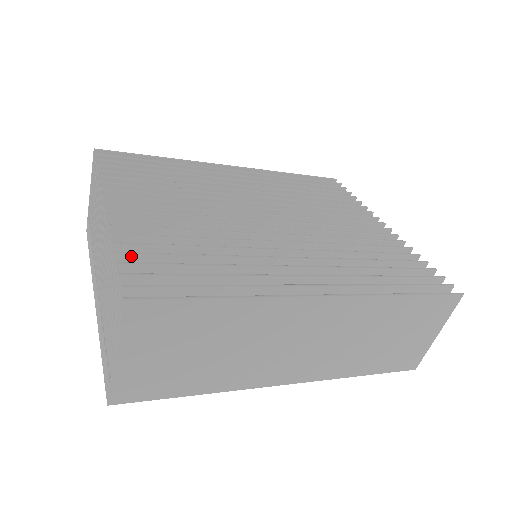
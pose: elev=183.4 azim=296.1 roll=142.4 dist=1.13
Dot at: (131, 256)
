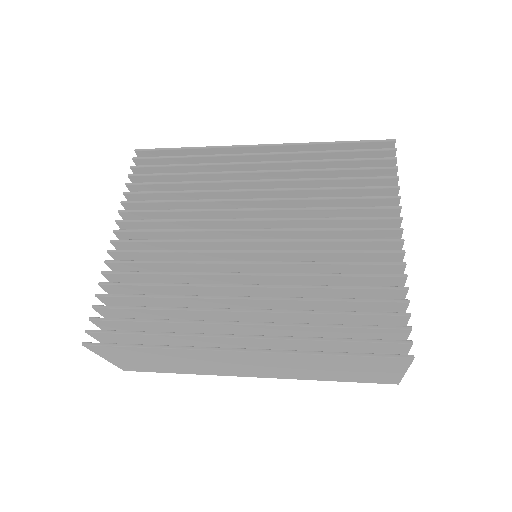
Dot at: (106, 297)
